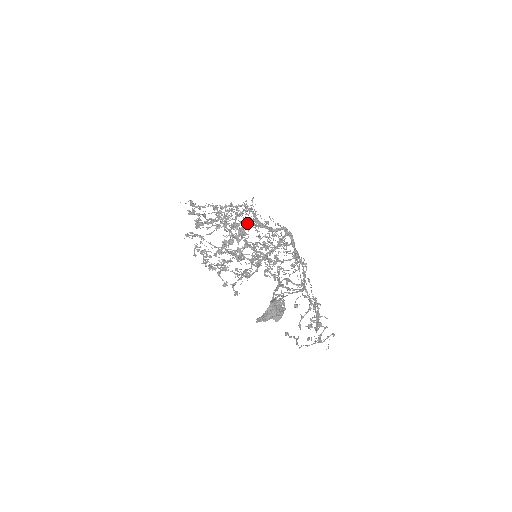
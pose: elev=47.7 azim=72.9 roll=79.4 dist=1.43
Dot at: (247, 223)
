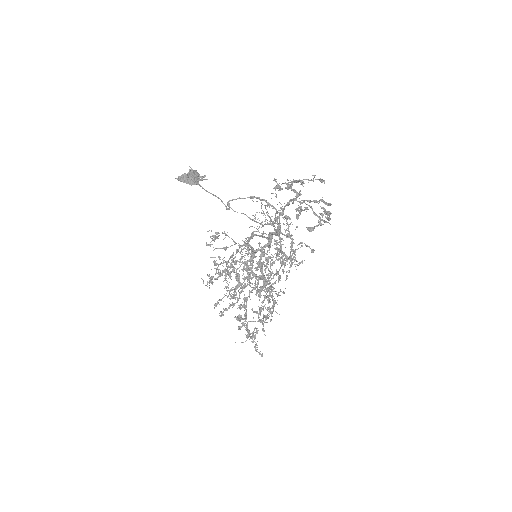
Dot at: occluded
